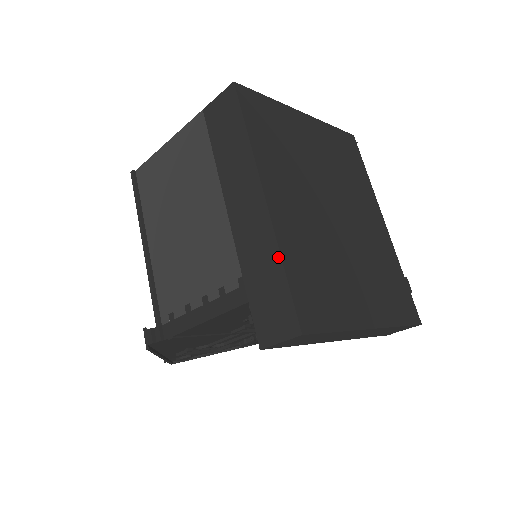
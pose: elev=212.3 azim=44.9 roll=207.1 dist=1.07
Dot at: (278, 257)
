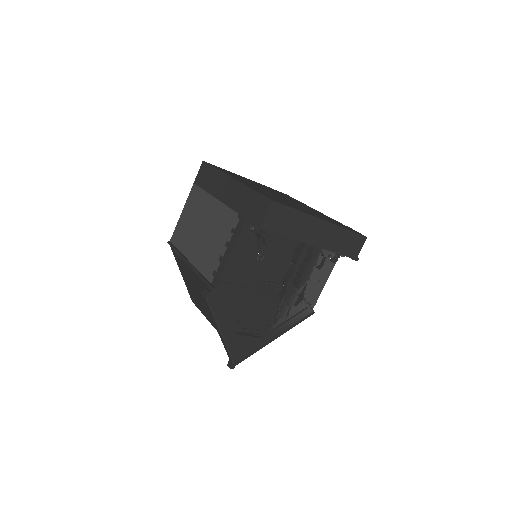
Dot at: (249, 189)
